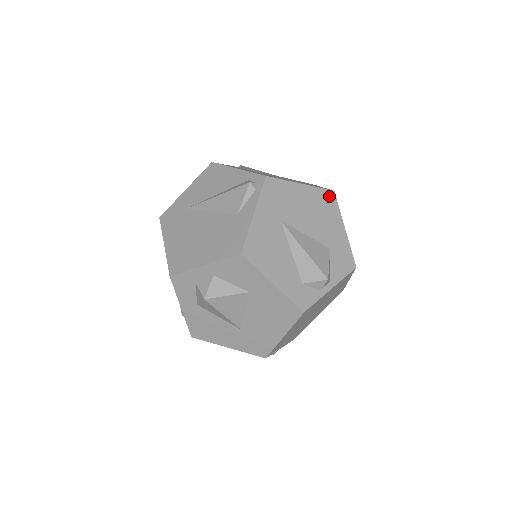
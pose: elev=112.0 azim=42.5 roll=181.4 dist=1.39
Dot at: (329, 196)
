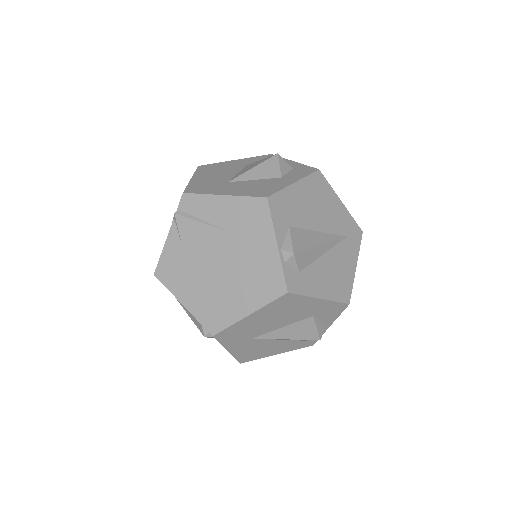
Dot at: (285, 299)
